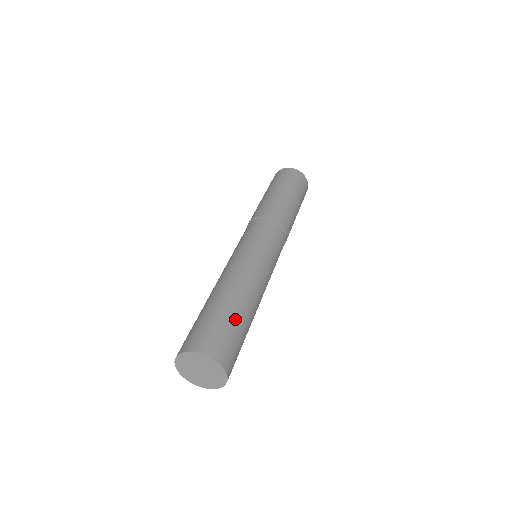
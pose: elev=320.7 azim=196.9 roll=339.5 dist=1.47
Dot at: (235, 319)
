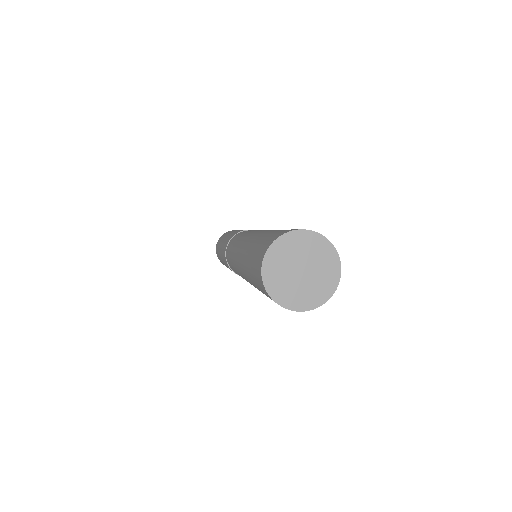
Dot at: occluded
